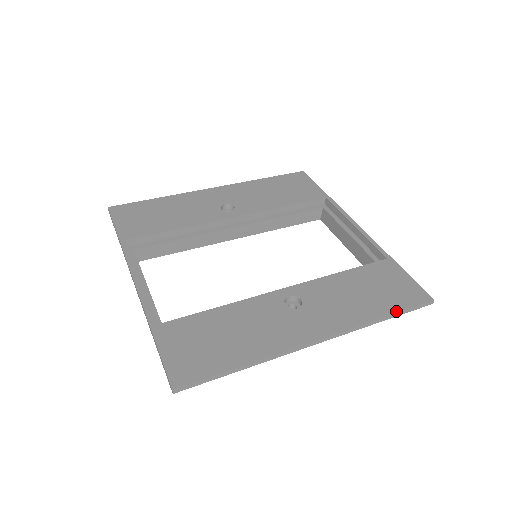
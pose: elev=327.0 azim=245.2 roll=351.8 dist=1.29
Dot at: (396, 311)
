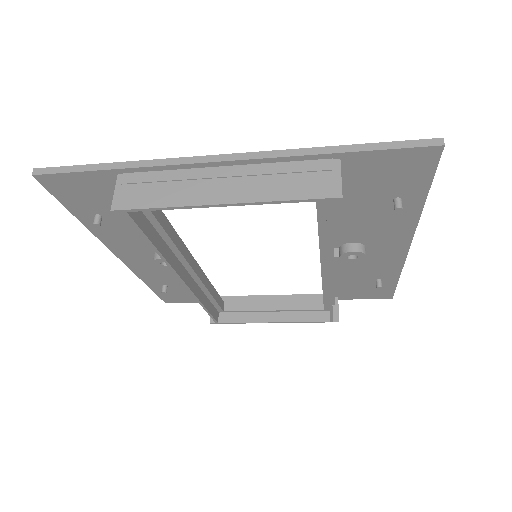
Dot at: occluded
